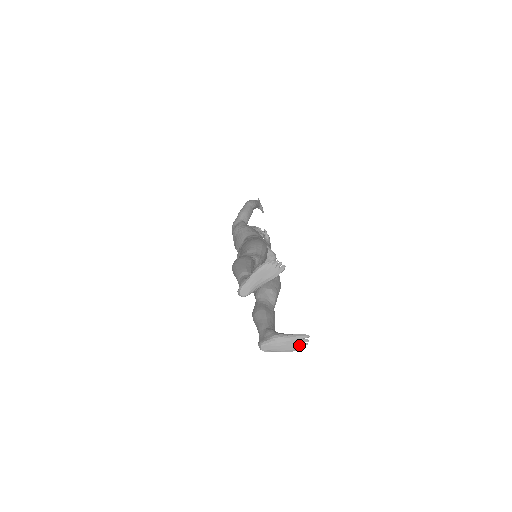
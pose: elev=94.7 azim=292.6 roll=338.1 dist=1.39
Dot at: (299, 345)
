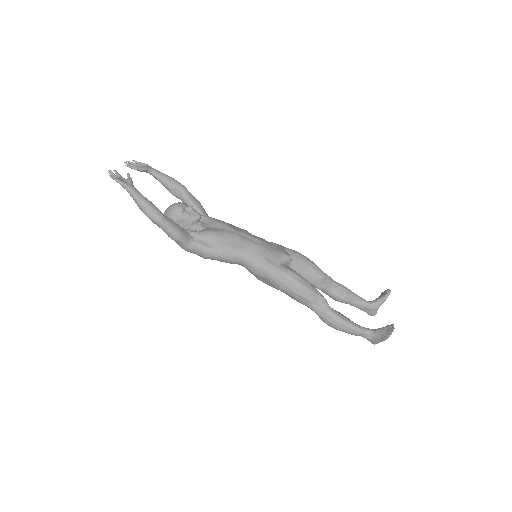
Dot at: occluded
